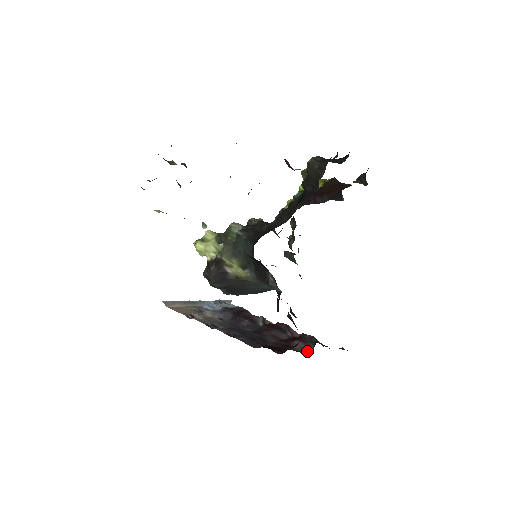
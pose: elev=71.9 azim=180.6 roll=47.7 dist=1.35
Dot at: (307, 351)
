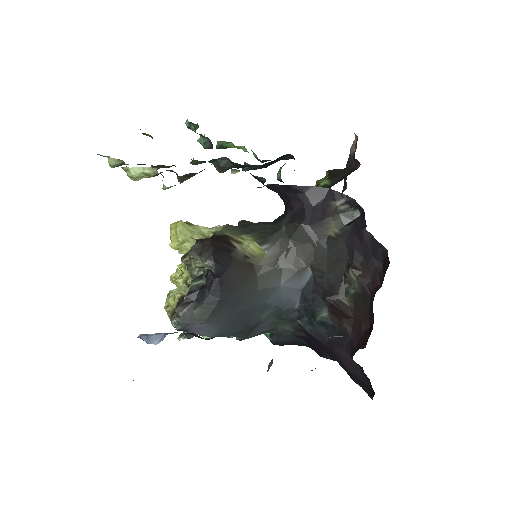
Dot at: occluded
